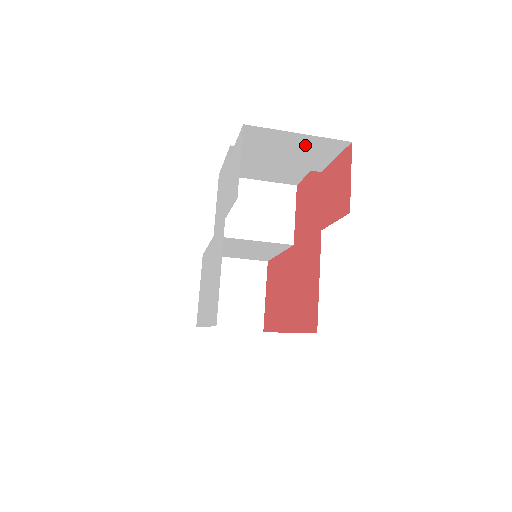
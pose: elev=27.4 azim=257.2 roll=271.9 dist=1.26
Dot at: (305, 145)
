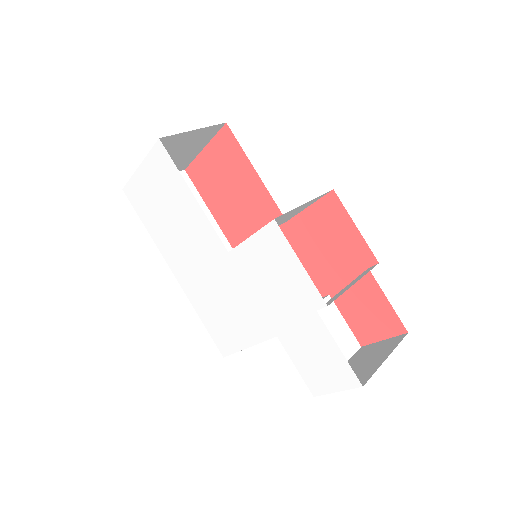
Dot at: occluded
